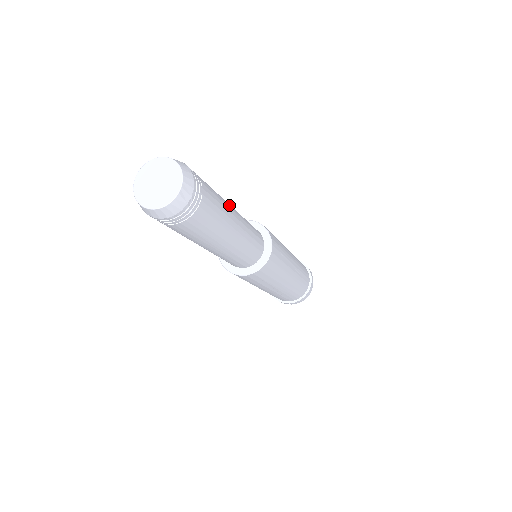
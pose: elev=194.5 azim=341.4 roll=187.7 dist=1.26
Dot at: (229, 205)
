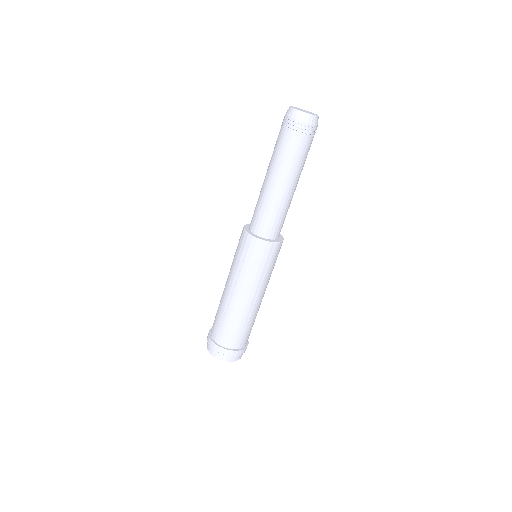
Dot at: occluded
